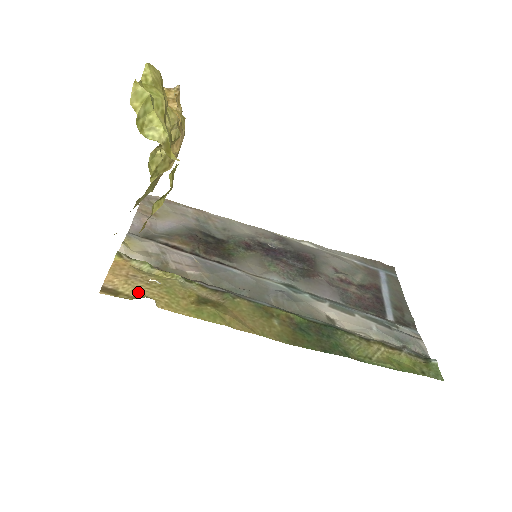
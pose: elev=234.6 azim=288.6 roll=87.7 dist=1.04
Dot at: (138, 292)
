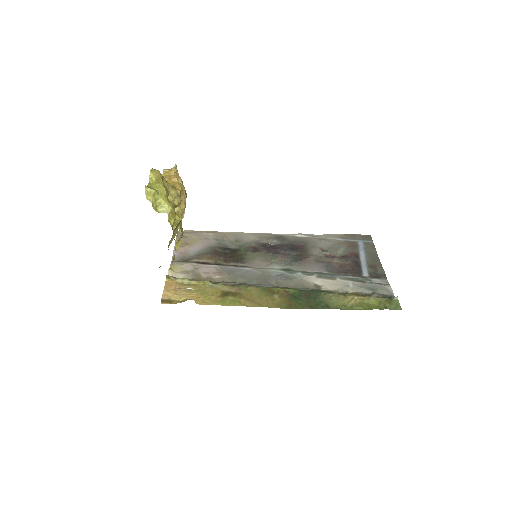
Dot at: (183, 298)
